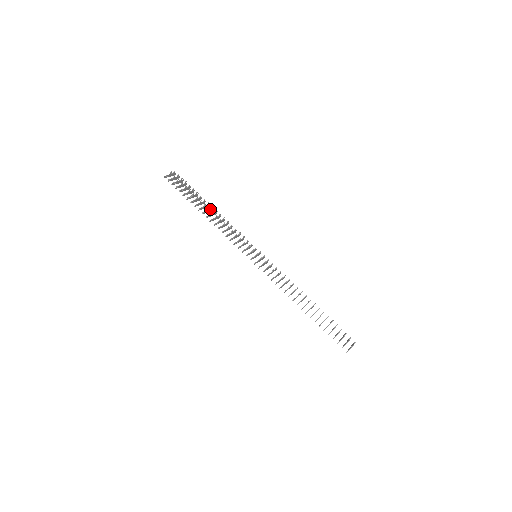
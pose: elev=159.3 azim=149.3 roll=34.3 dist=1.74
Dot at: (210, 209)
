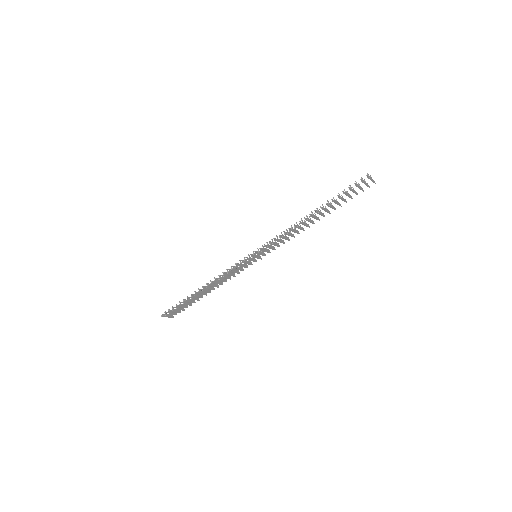
Dot at: (206, 289)
